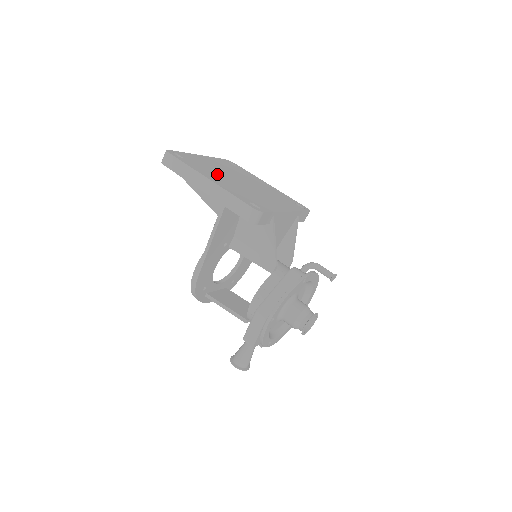
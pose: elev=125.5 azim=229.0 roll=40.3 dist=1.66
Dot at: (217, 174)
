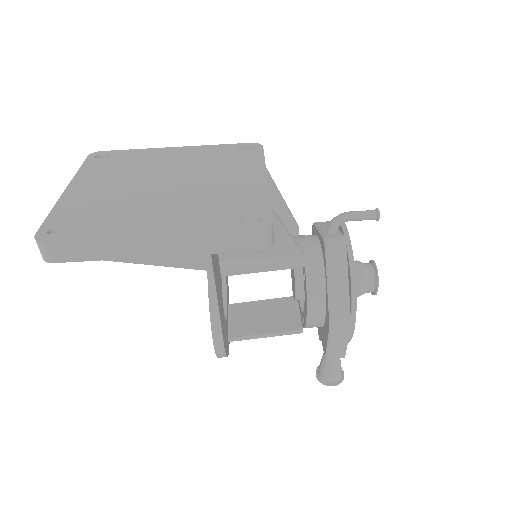
Dot at: (137, 208)
